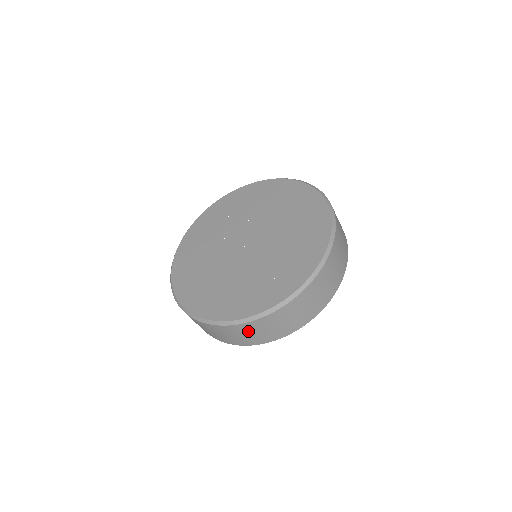
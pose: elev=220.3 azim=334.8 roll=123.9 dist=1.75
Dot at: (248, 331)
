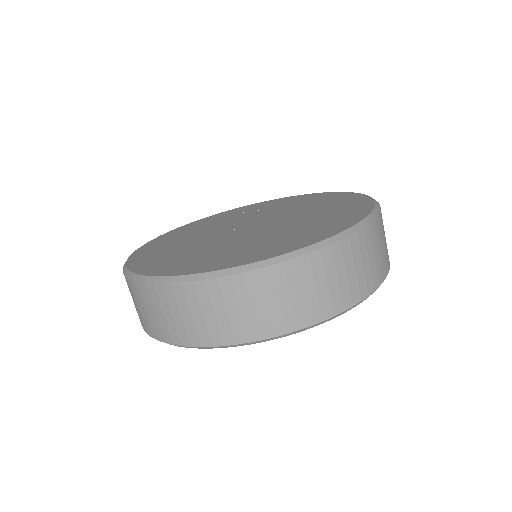
Dot at: (159, 304)
